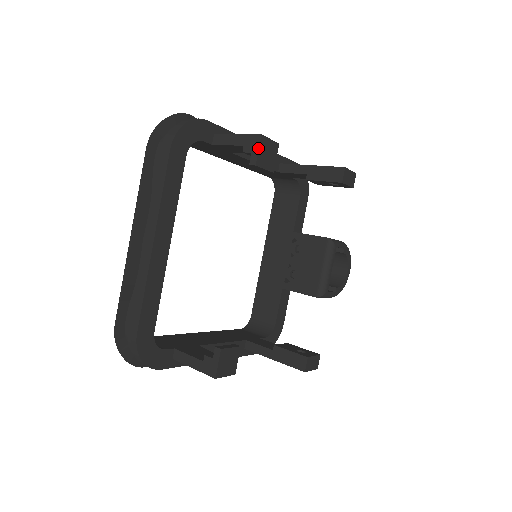
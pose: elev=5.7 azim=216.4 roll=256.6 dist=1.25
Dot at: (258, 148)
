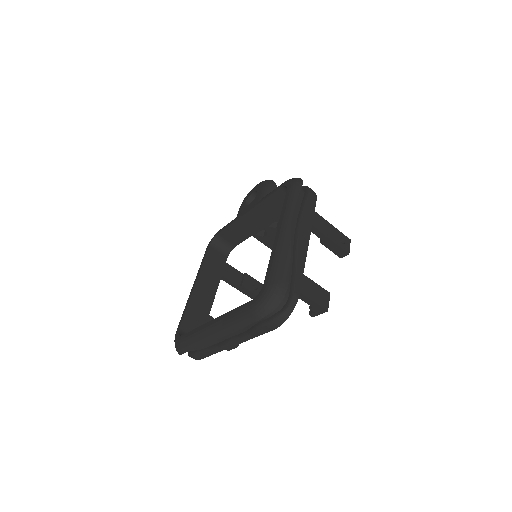
Dot at: occluded
